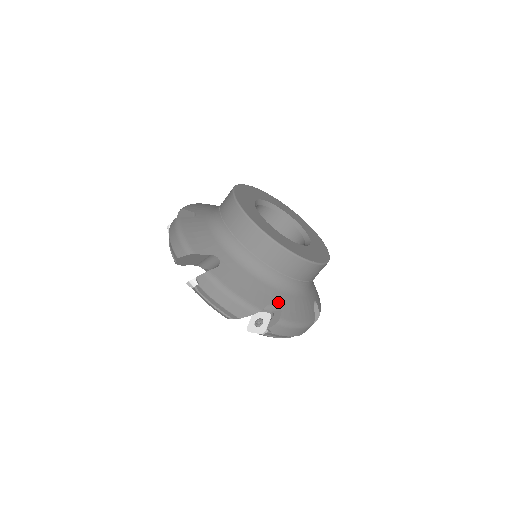
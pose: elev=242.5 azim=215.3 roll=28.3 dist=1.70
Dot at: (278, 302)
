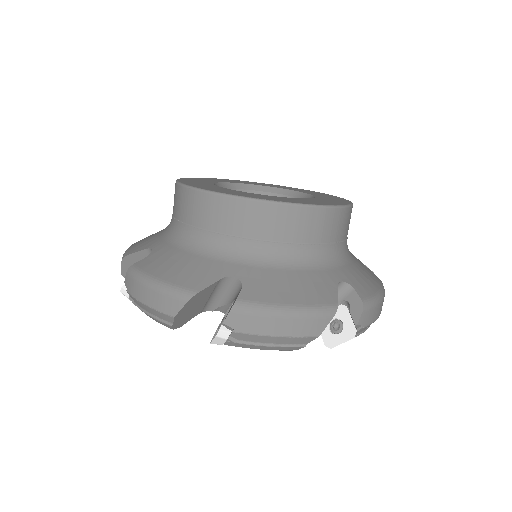
Dot at: (236, 279)
